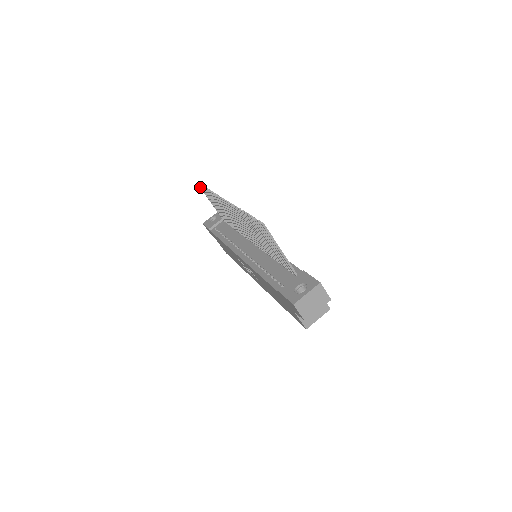
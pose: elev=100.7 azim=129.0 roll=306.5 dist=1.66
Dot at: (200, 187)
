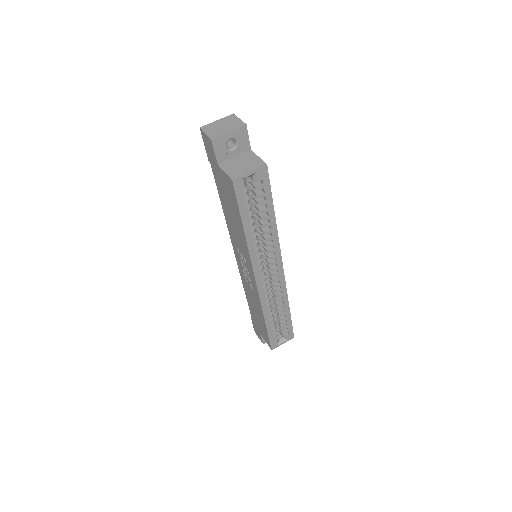
Dot at: occluded
